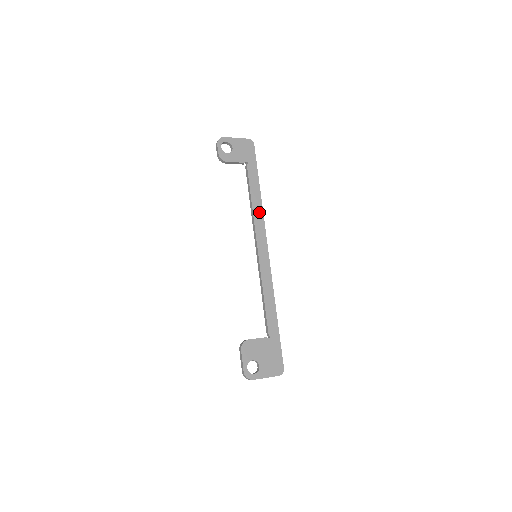
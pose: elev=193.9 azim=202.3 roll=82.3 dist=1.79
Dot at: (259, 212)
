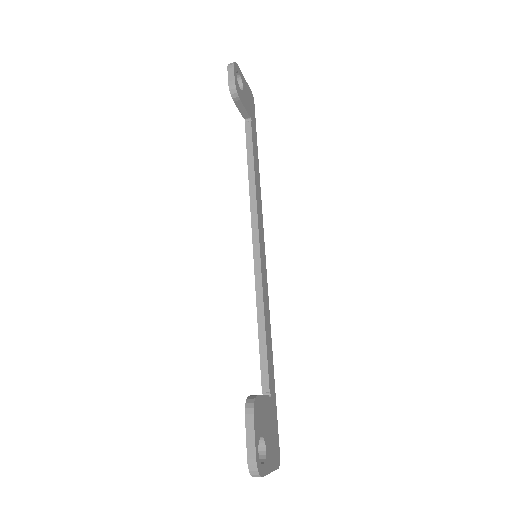
Dot at: (259, 194)
